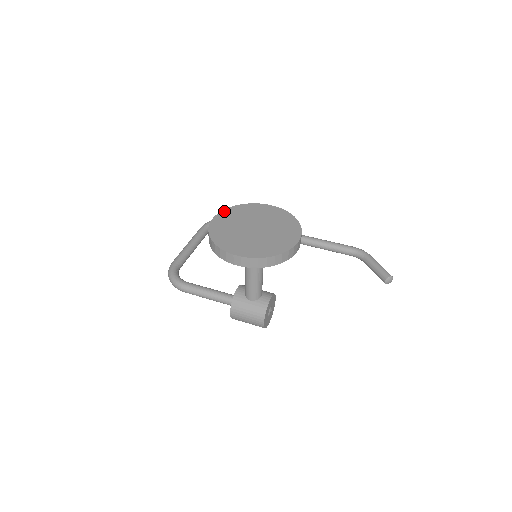
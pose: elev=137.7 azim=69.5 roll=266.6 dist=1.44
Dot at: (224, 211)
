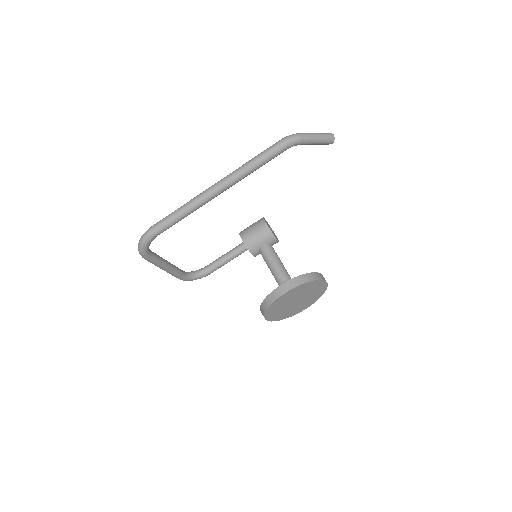
Dot at: (266, 316)
